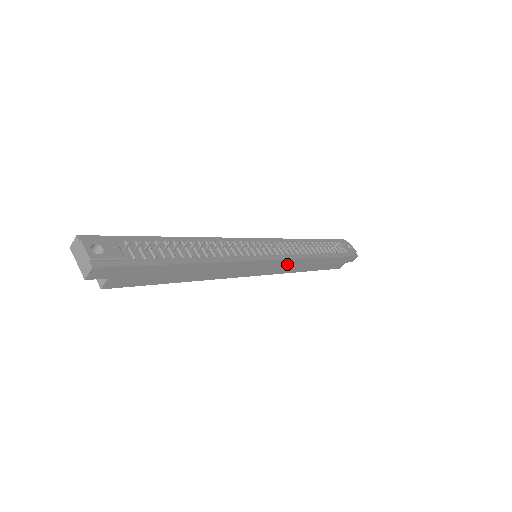
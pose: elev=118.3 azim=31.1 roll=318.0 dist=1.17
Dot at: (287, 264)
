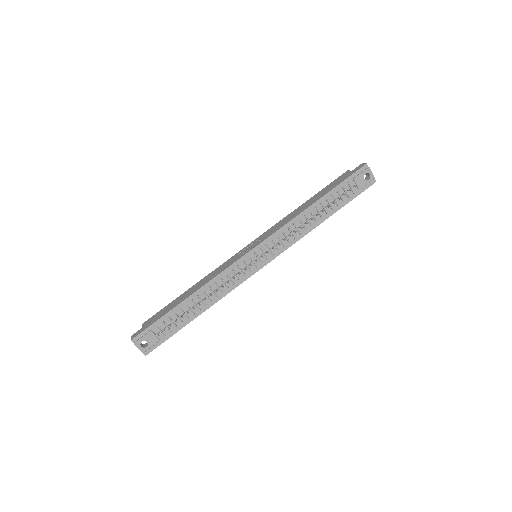
Dot at: occluded
